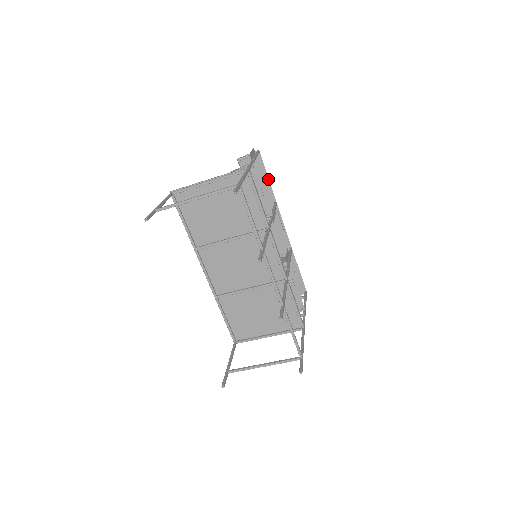
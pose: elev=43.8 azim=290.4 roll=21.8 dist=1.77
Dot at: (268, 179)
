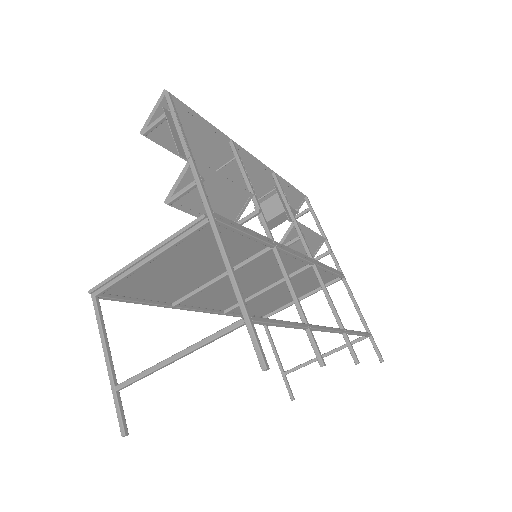
Dot at: (204, 120)
